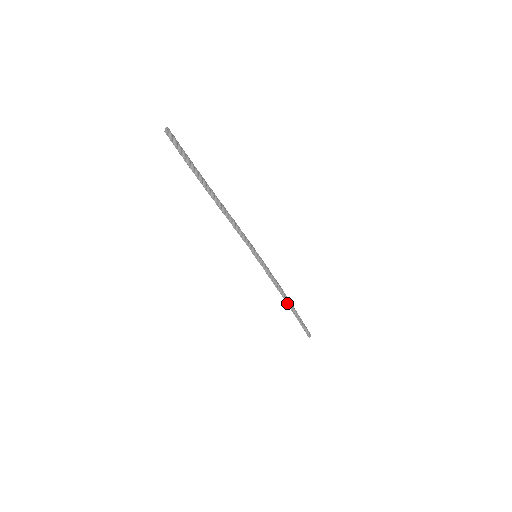
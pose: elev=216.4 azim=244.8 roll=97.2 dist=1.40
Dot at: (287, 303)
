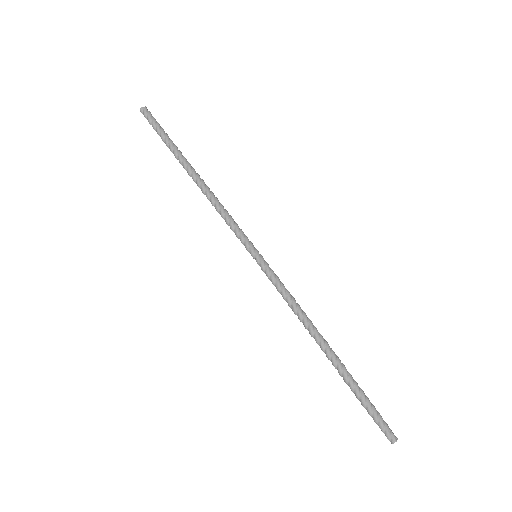
Dot at: (321, 348)
